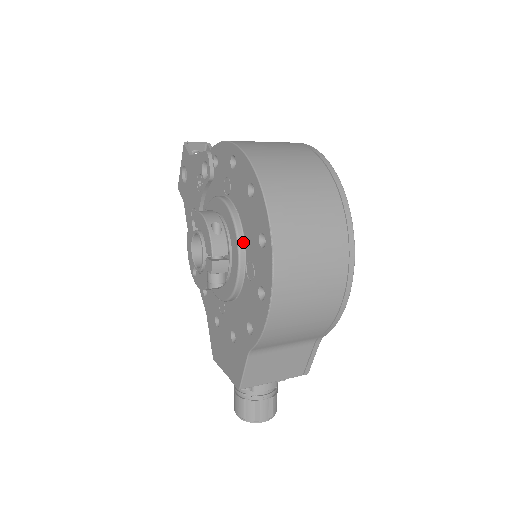
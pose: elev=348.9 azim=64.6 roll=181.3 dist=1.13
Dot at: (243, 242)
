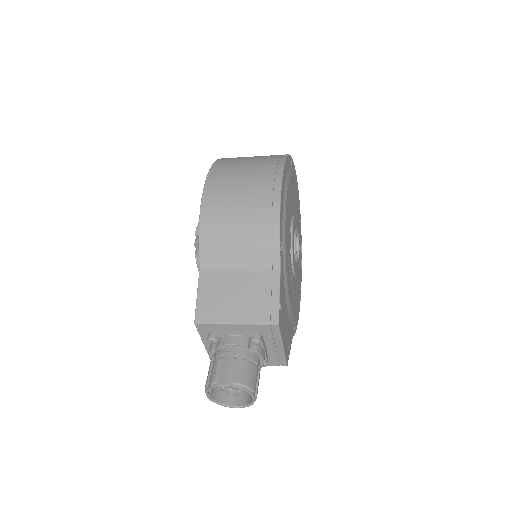
Dot at: occluded
